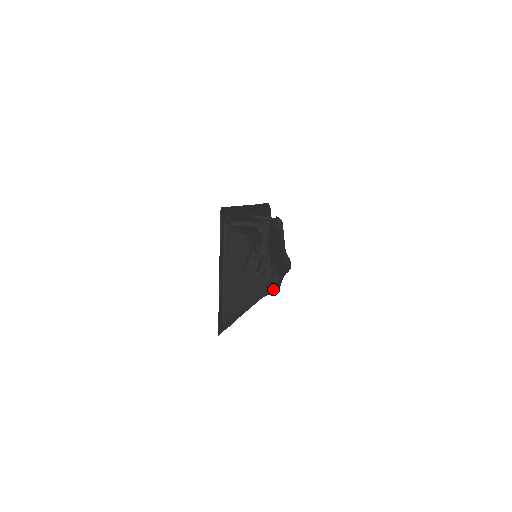
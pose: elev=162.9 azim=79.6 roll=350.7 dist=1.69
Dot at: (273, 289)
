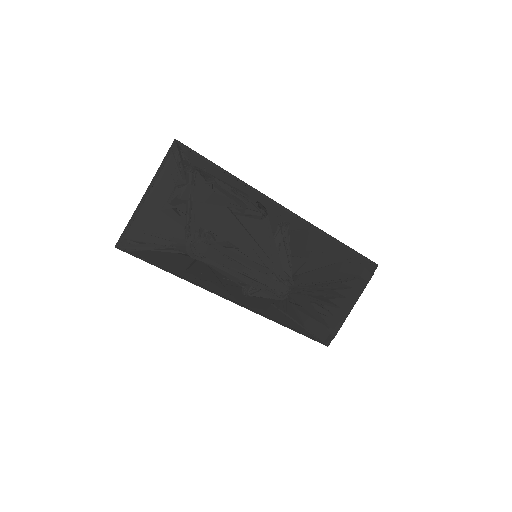
Dot at: (188, 250)
